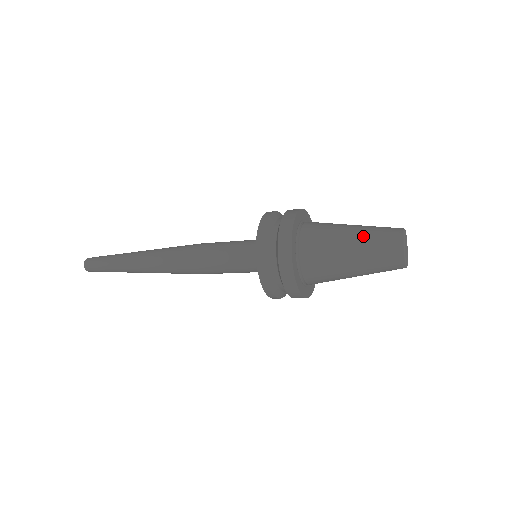
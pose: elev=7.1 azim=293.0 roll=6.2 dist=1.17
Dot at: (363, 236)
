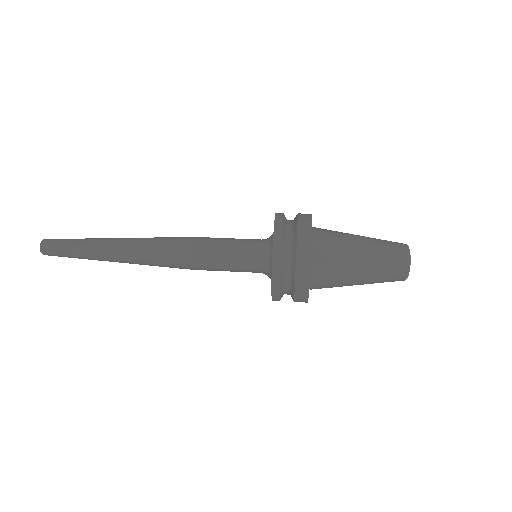
Dot at: (373, 275)
